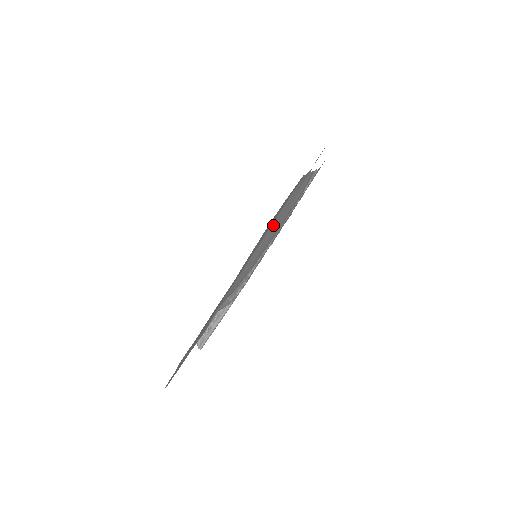
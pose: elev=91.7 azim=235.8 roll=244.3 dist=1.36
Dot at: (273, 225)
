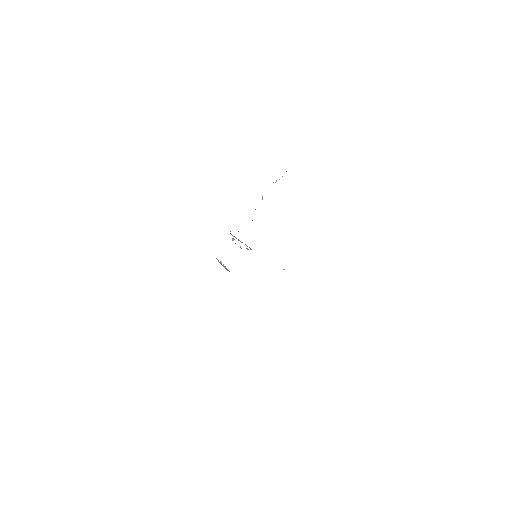
Dot at: occluded
